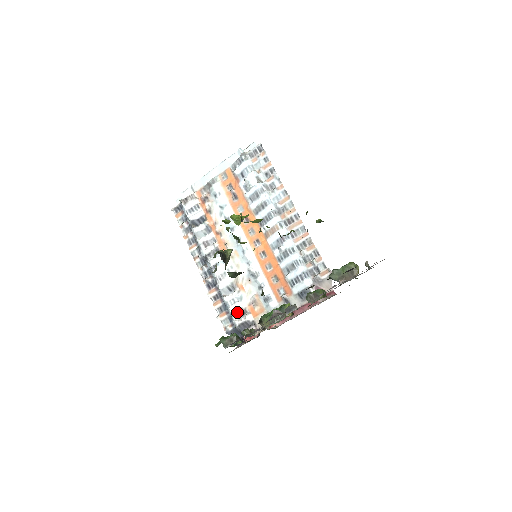
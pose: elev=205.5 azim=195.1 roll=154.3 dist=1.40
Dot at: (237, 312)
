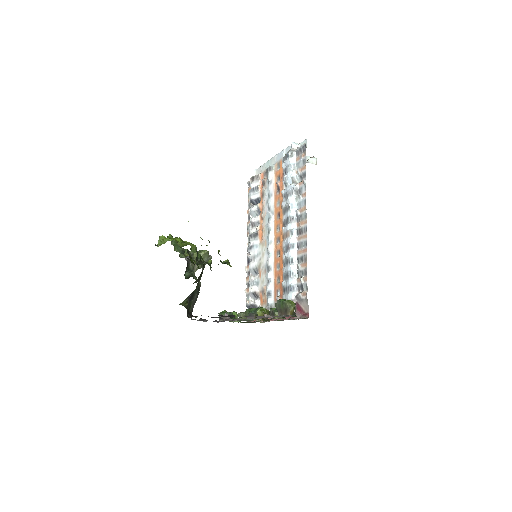
Dot at: (252, 294)
